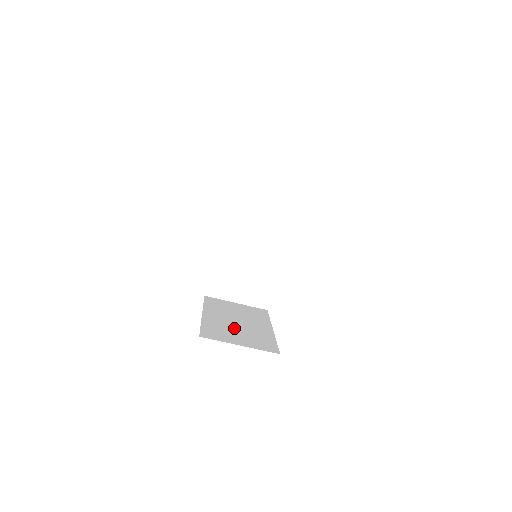
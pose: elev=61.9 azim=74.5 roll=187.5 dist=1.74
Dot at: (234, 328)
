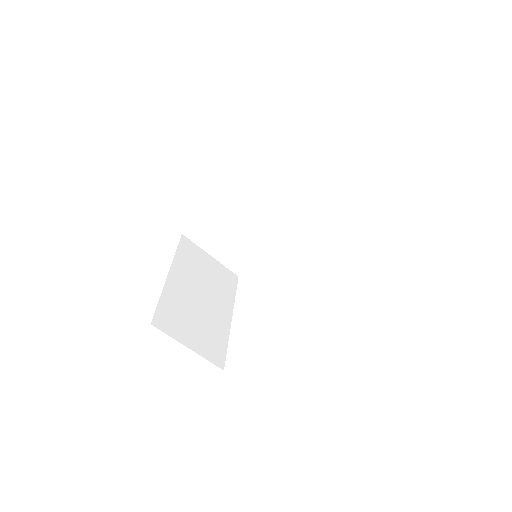
Dot at: (193, 311)
